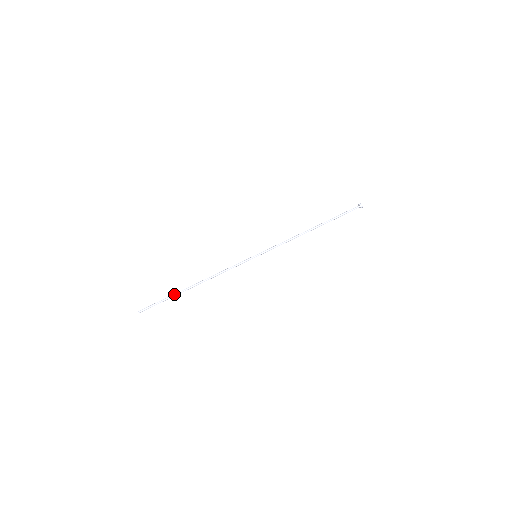
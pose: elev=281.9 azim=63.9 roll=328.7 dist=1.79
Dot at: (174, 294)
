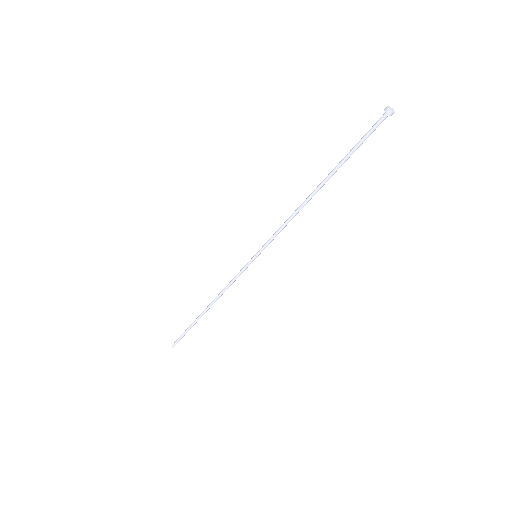
Dot at: (193, 325)
